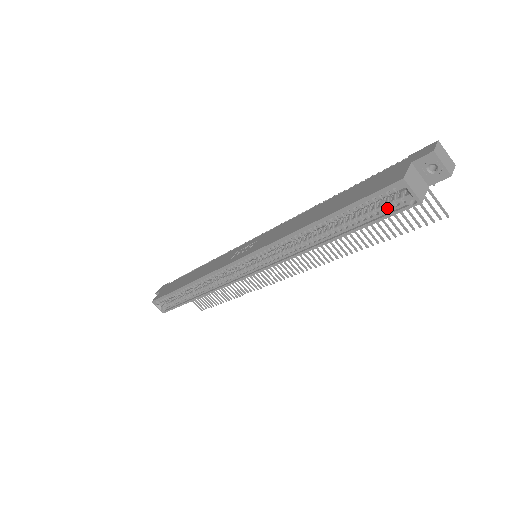
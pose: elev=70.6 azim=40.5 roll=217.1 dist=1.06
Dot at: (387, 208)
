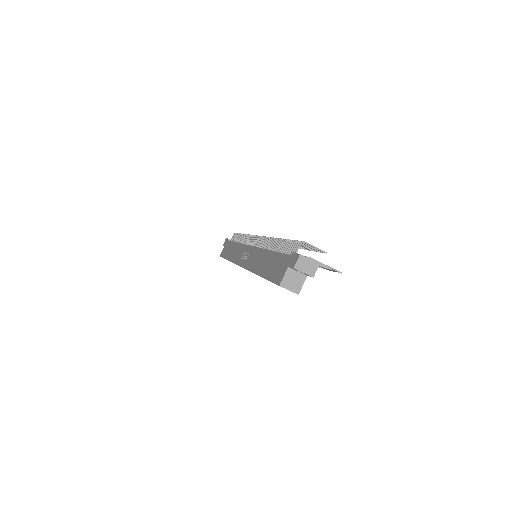
Dot at: occluded
